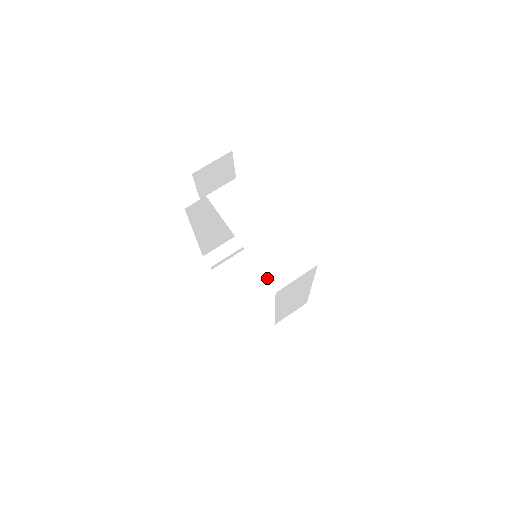
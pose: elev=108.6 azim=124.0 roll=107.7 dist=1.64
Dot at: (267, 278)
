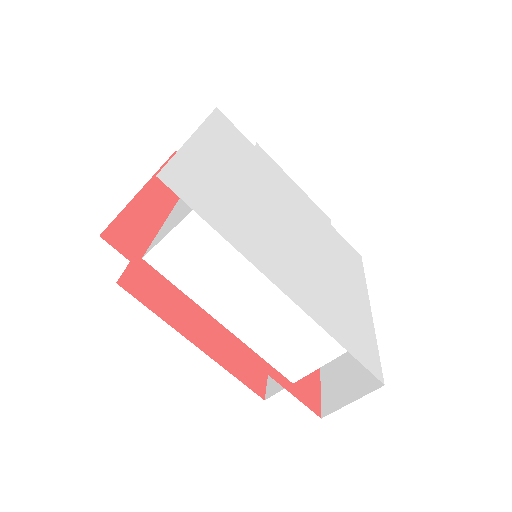
Dot at: (277, 368)
